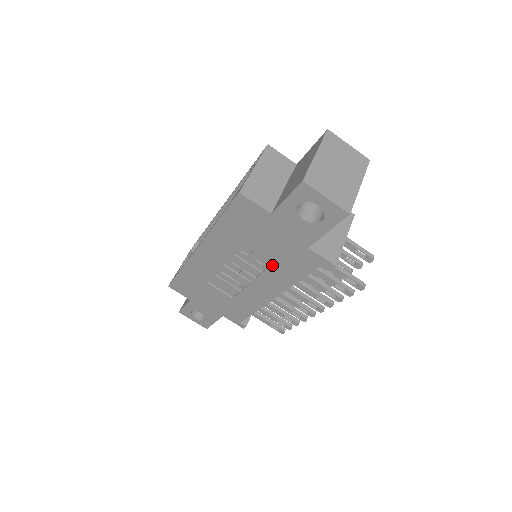
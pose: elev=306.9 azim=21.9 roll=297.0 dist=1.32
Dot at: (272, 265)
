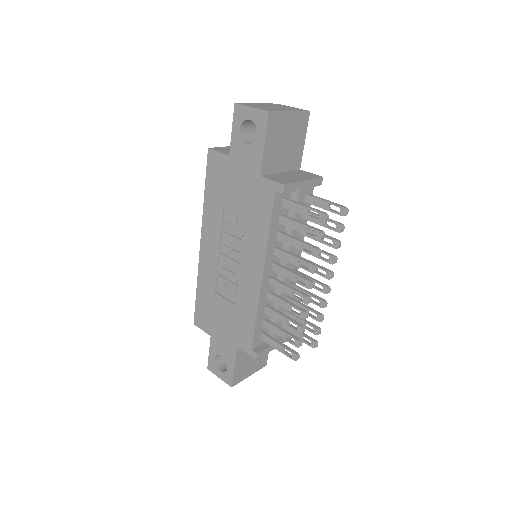
Dot at: (247, 223)
